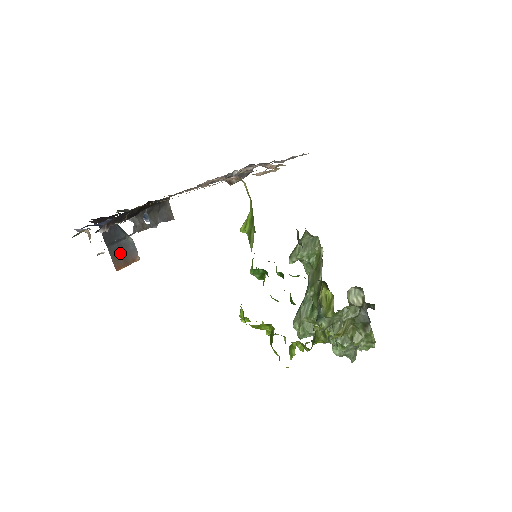
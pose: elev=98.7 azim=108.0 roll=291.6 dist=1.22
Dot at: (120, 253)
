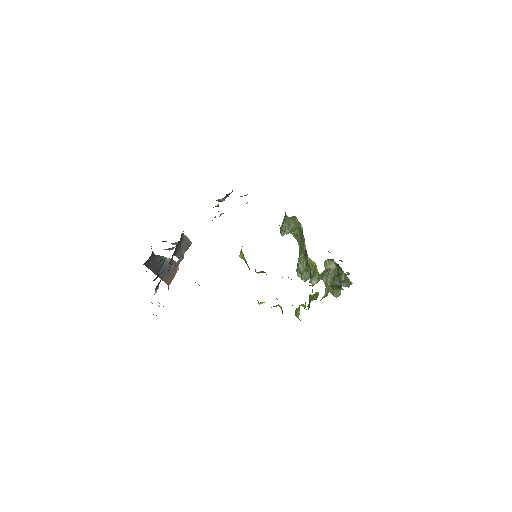
Dot at: (166, 273)
